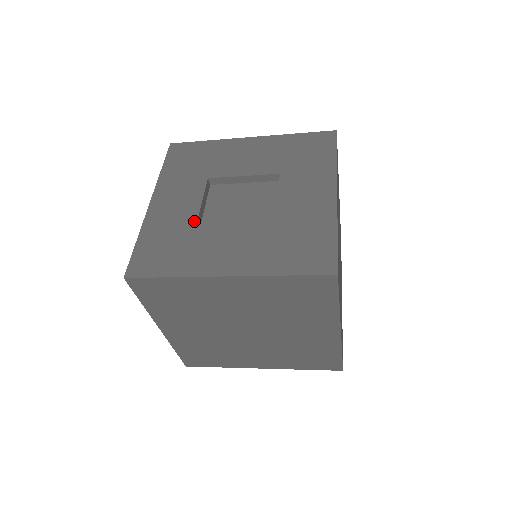
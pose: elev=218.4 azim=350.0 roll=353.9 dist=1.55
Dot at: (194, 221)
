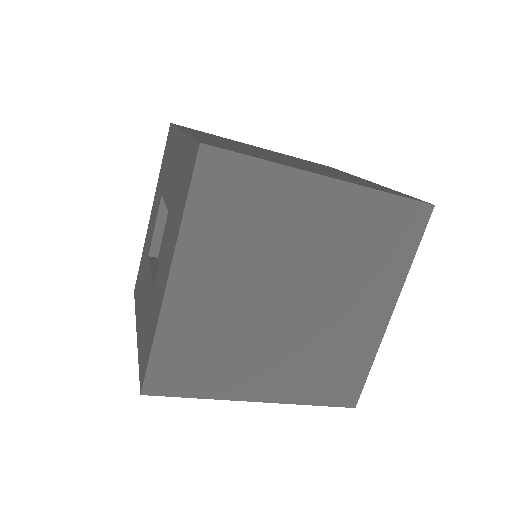
Dot at: (148, 253)
